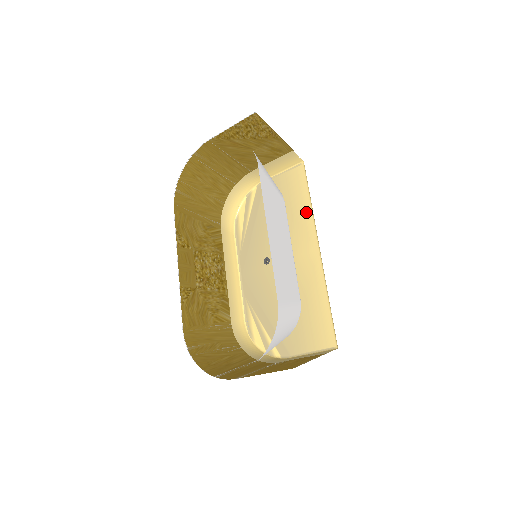
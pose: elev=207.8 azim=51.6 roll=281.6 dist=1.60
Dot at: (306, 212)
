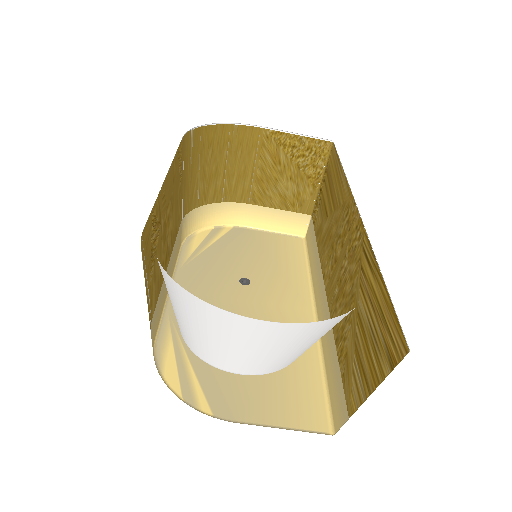
Dot at: (300, 274)
